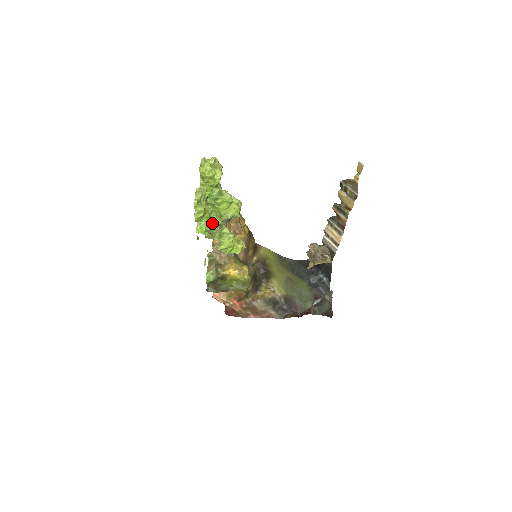
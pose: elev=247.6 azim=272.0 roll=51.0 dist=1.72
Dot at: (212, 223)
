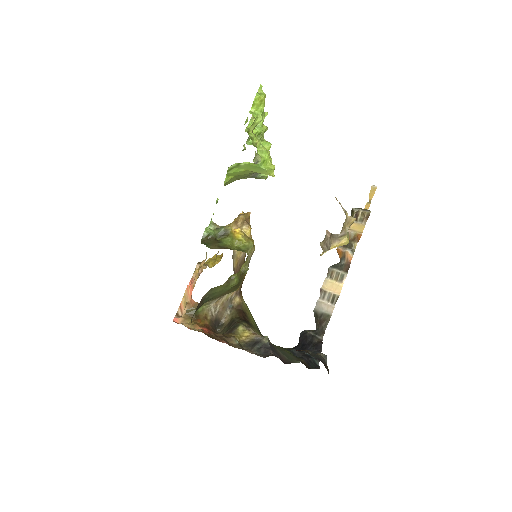
Dot at: (254, 138)
